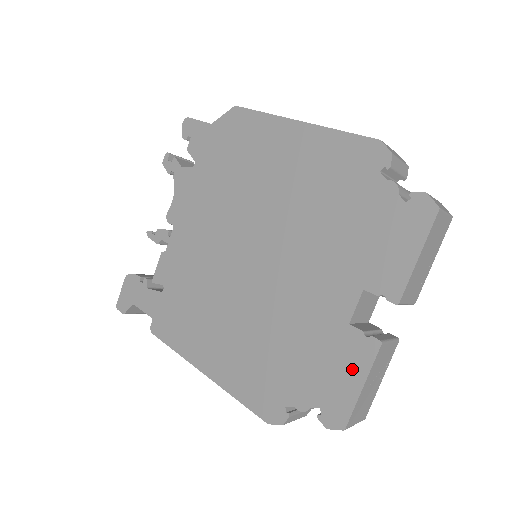
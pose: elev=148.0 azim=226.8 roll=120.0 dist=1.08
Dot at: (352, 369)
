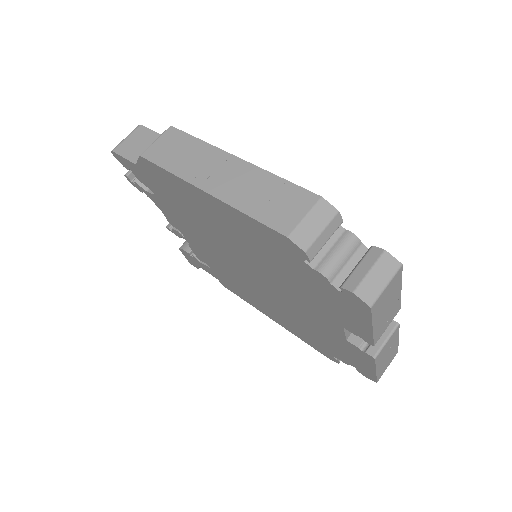
Dot at: (363, 361)
